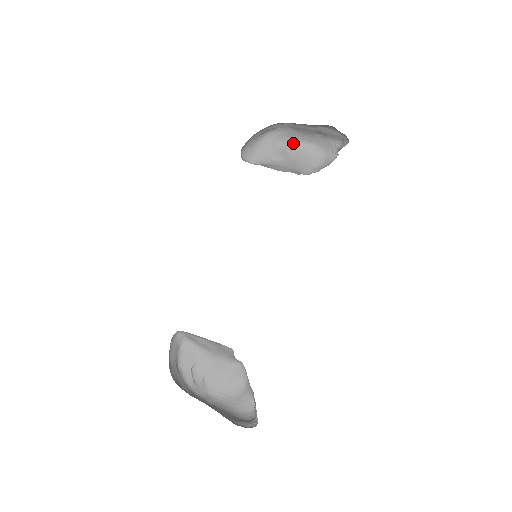
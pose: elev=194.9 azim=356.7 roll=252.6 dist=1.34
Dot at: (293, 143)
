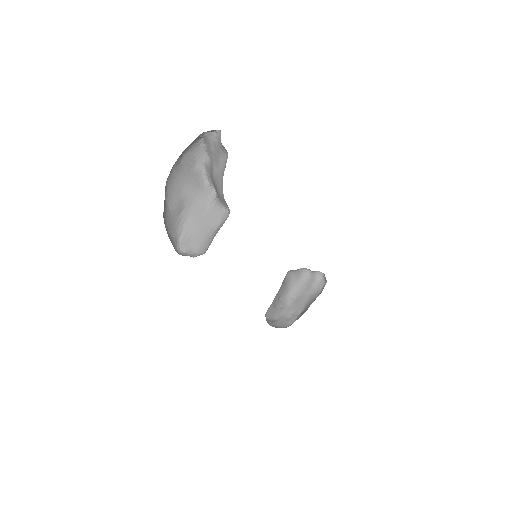
Dot at: (167, 183)
